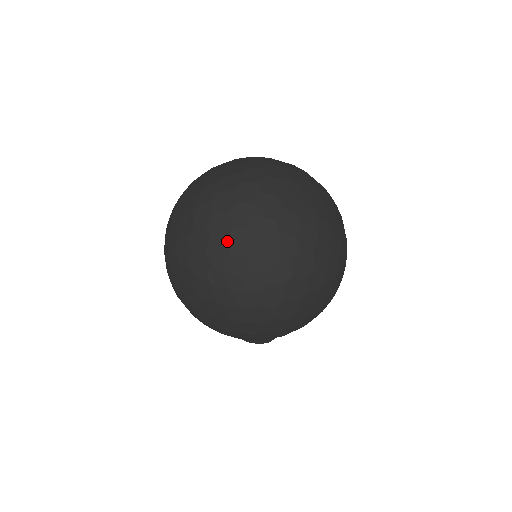
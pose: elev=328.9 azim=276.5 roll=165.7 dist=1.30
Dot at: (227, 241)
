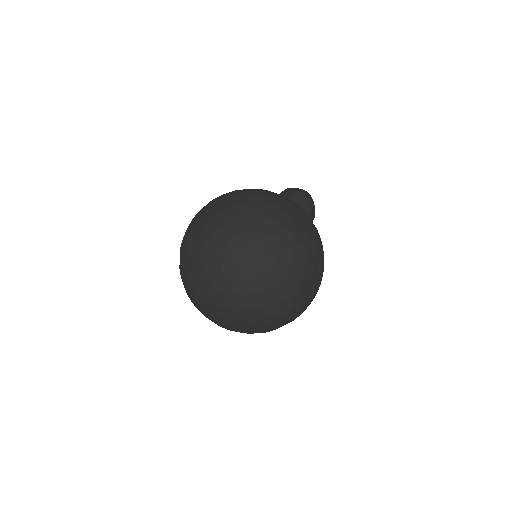
Dot at: occluded
